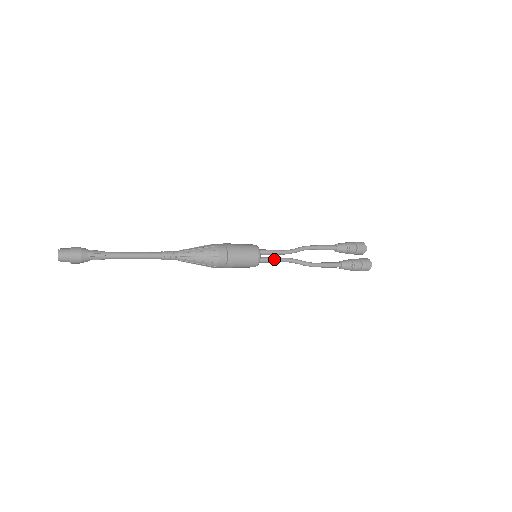
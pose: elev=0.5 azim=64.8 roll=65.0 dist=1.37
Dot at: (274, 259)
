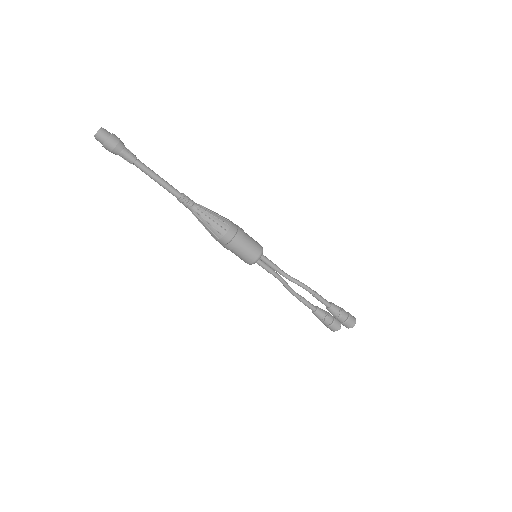
Dot at: (273, 263)
